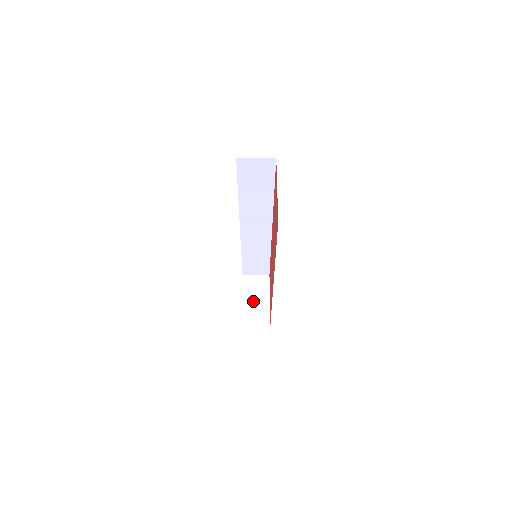
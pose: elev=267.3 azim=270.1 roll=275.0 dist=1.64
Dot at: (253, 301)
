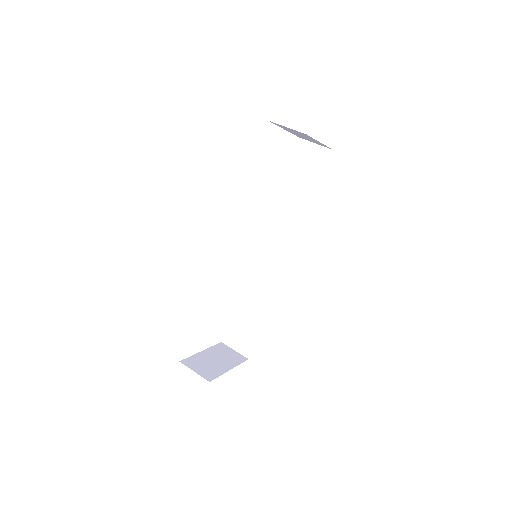
Dot at: (212, 358)
